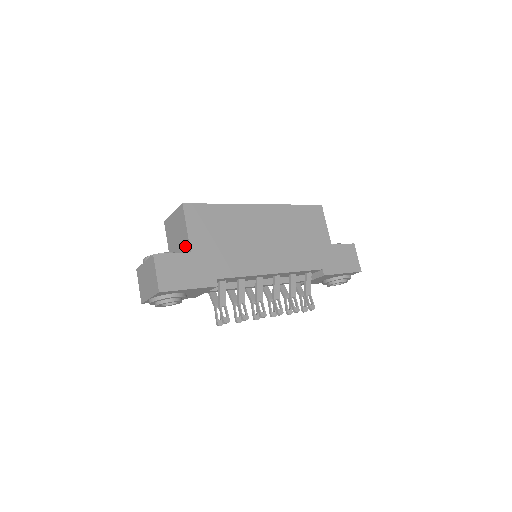
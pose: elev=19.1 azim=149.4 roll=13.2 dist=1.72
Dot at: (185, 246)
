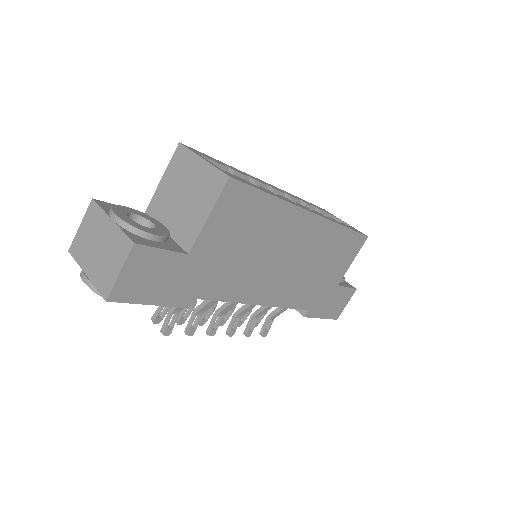
Dot at: (186, 232)
